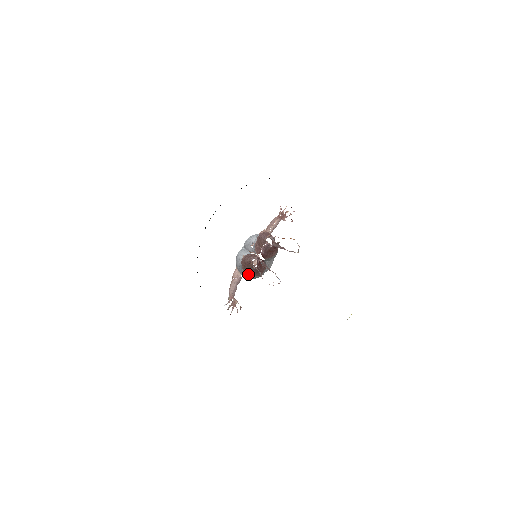
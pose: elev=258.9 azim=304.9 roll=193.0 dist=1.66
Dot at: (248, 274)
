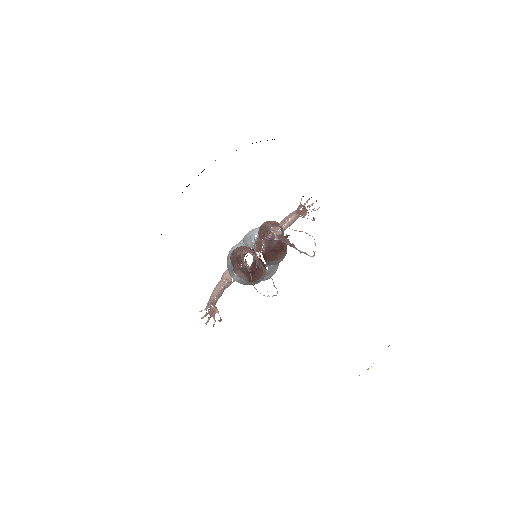
Dot at: (239, 276)
